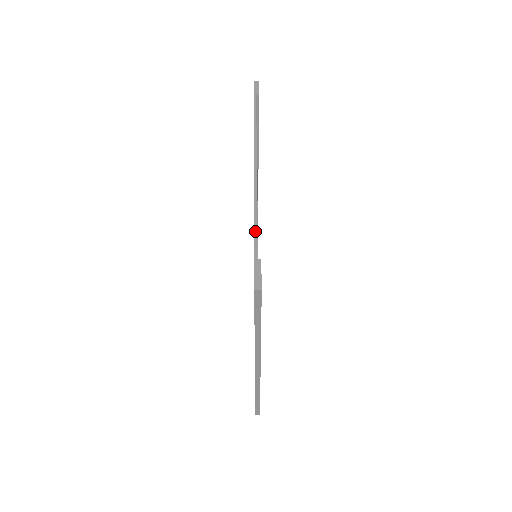
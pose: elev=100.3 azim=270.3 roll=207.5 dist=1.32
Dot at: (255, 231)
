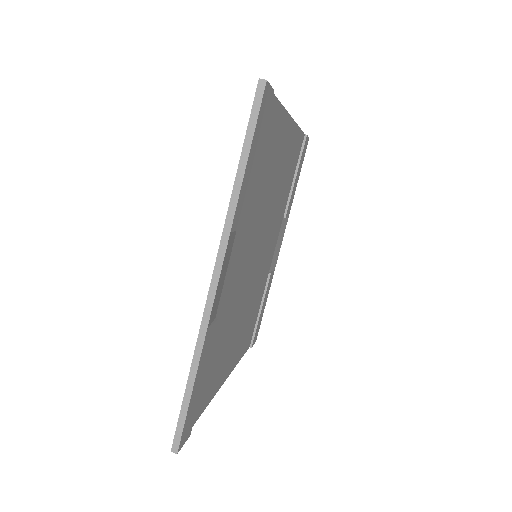
Dot at: (275, 98)
